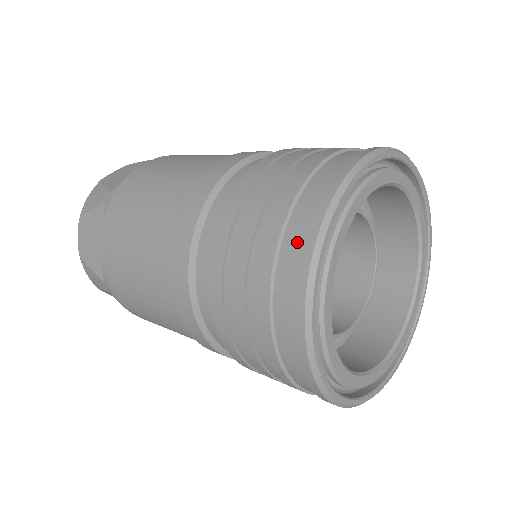
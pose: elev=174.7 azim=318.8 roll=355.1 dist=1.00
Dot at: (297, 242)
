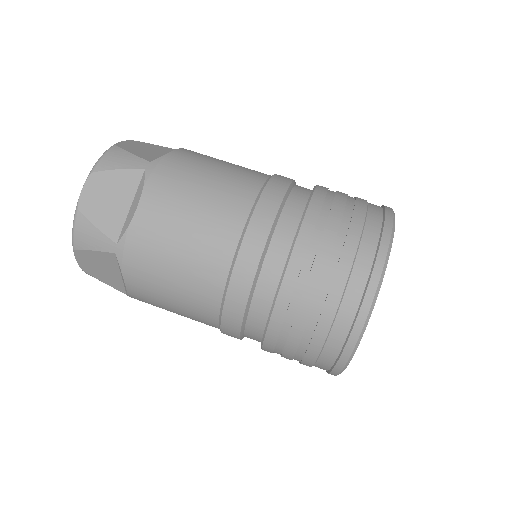
Dot at: (371, 249)
